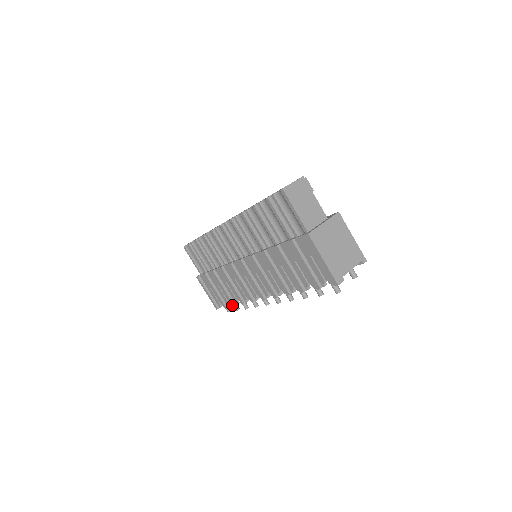
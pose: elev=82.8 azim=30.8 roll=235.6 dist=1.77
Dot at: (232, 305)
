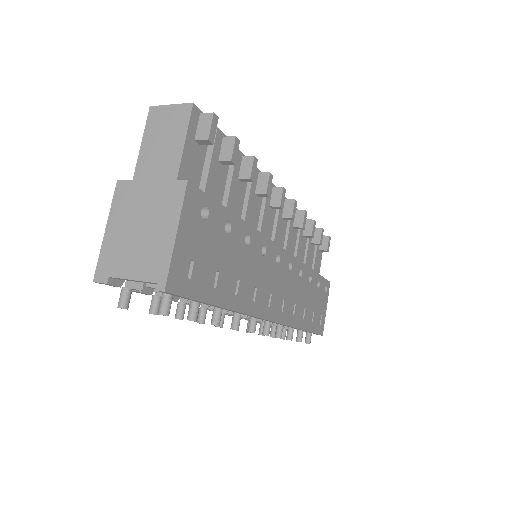
Dot at: occluded
